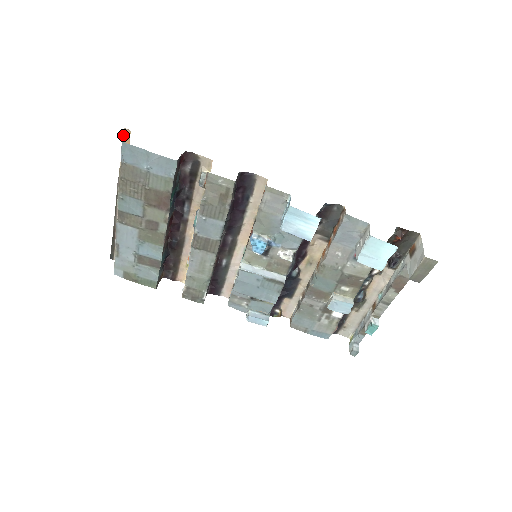
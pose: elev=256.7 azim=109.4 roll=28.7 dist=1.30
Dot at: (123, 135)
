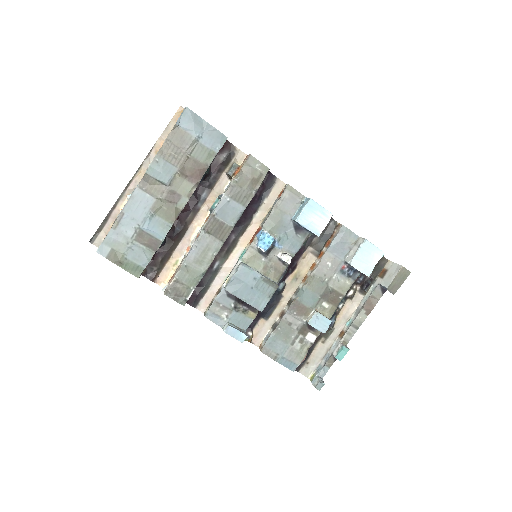
Dot at: (176, 112)
